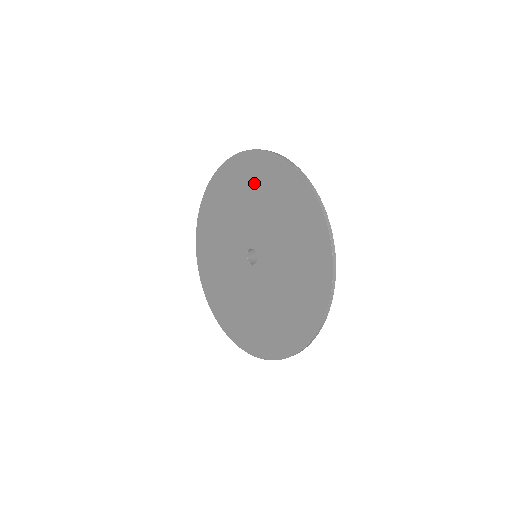
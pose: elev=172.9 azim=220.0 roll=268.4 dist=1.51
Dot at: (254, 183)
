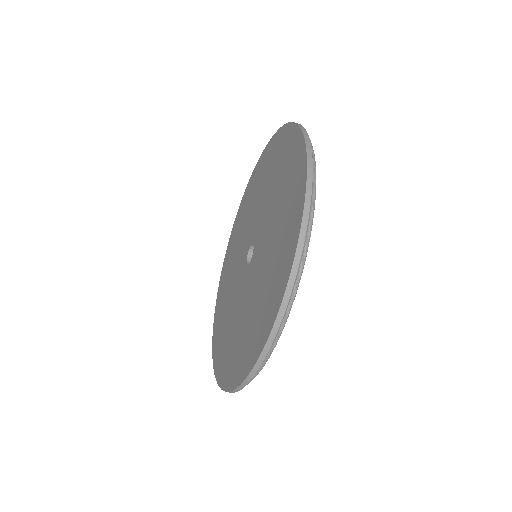
Dot at: (257, 183)
